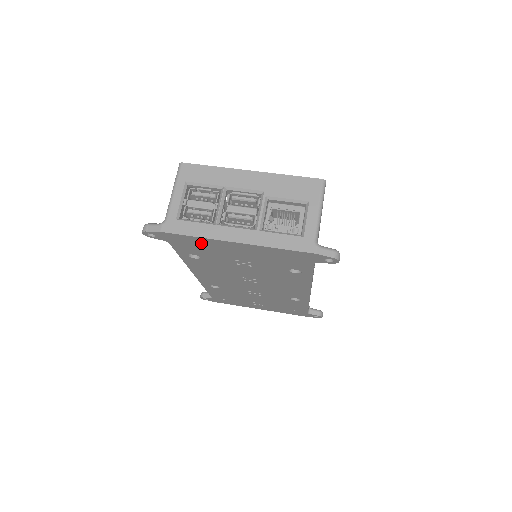
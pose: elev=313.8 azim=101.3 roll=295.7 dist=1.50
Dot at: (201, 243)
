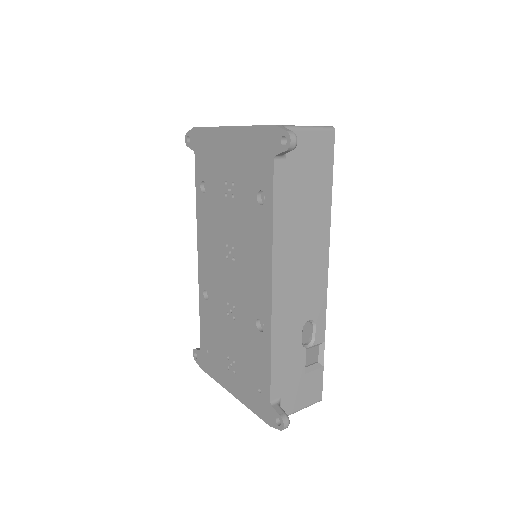
Dot at: (211, 143)
